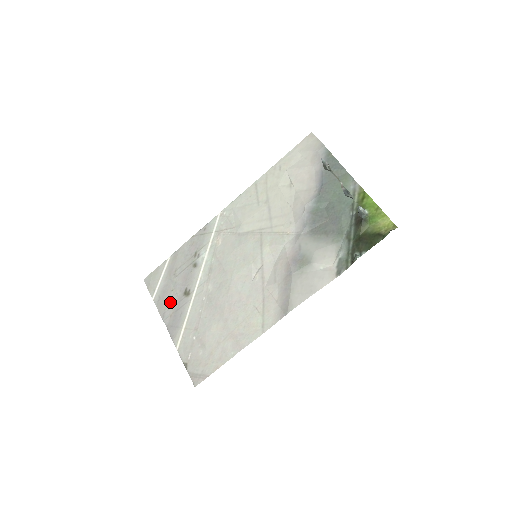
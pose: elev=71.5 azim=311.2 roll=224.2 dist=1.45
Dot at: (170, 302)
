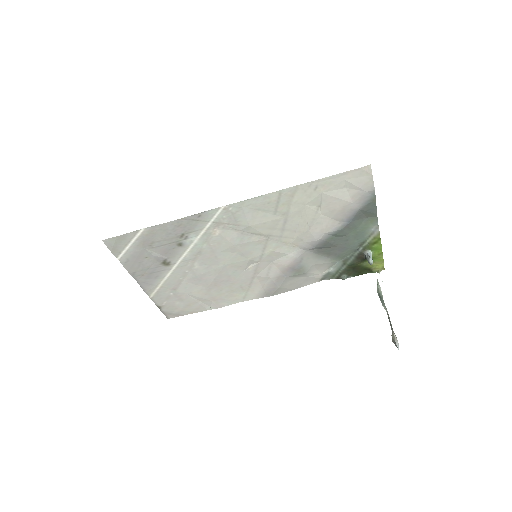
Dot at: (143, 266)
